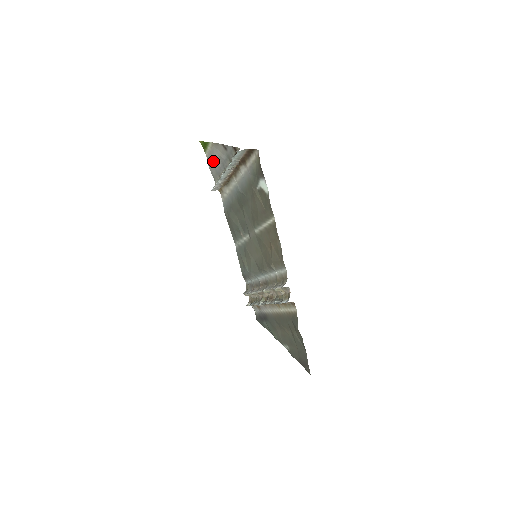
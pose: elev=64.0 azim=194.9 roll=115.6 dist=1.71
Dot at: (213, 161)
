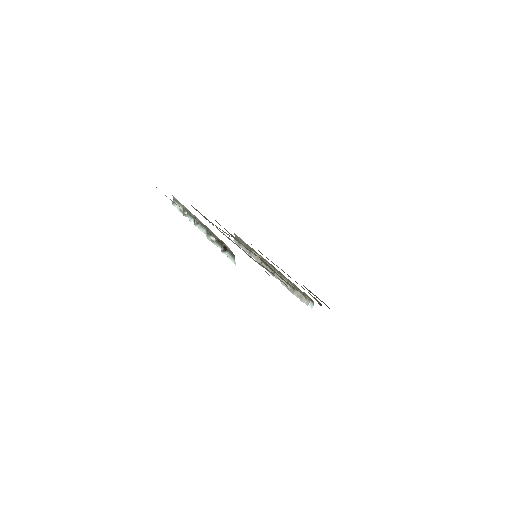
Dot at: occluded
